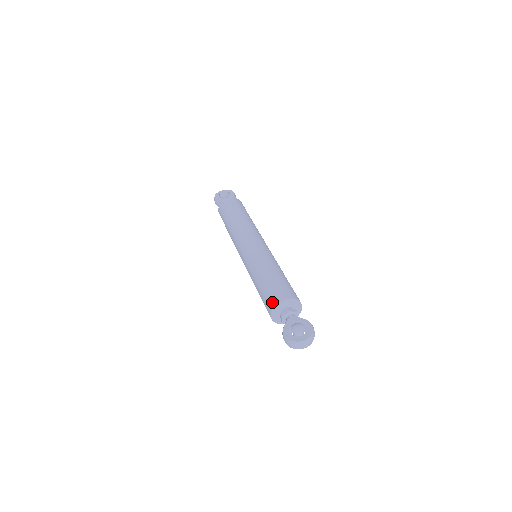
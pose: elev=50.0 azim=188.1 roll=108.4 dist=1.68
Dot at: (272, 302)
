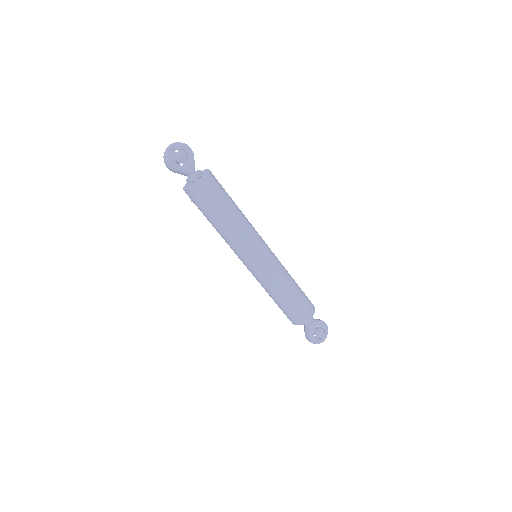
Dot at: (301, 320)
